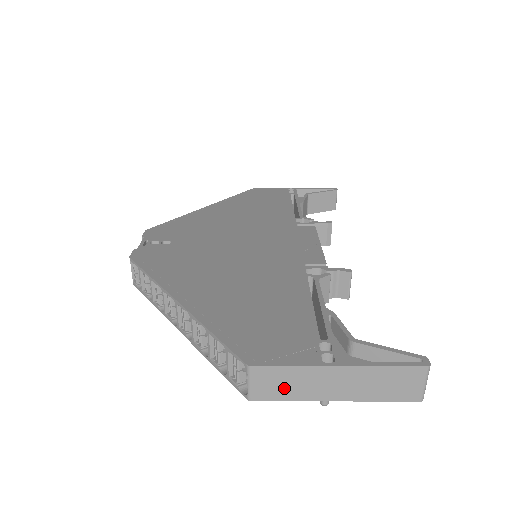
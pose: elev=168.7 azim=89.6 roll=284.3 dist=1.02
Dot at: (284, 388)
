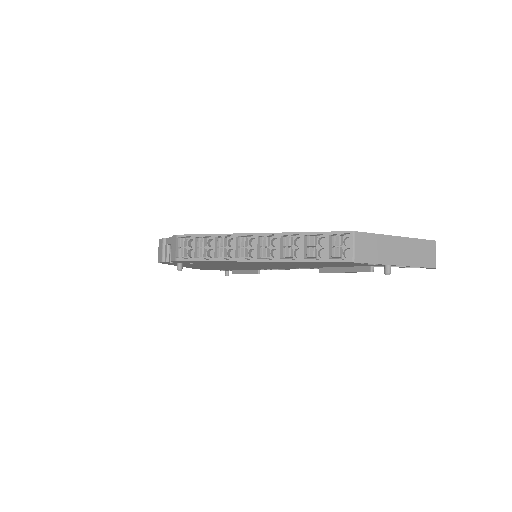
Dot at: (372, 252)
